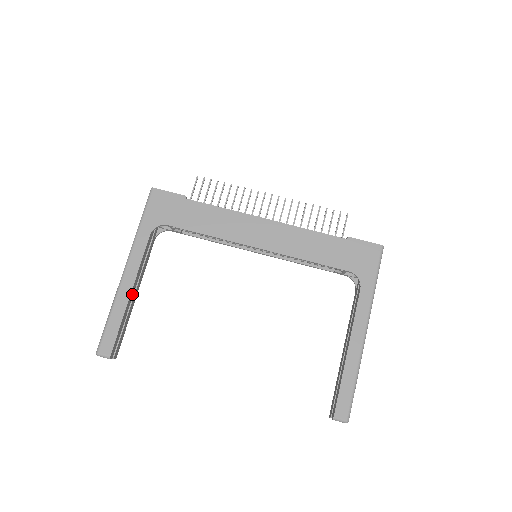
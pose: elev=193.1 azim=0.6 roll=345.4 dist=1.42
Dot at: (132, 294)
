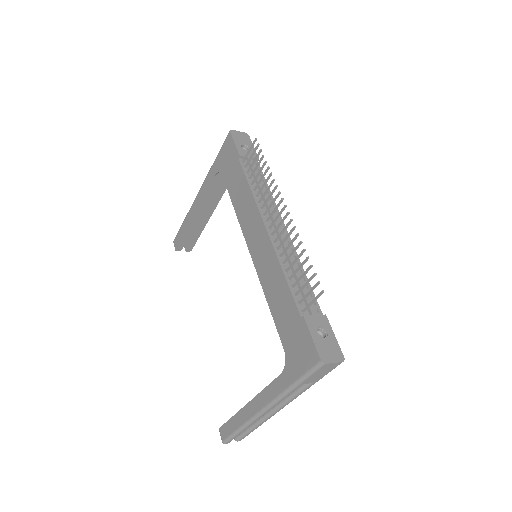
Dot at: (198, 216)
